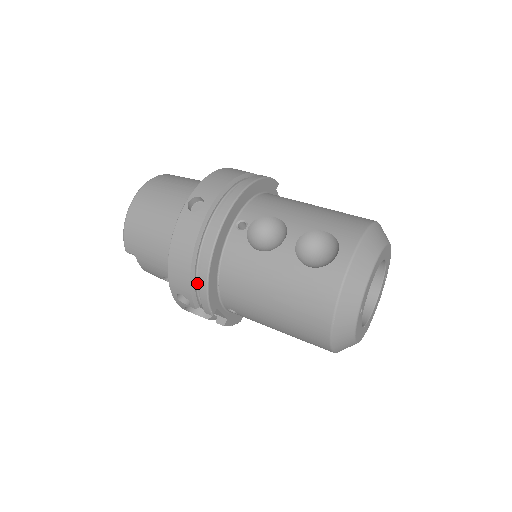
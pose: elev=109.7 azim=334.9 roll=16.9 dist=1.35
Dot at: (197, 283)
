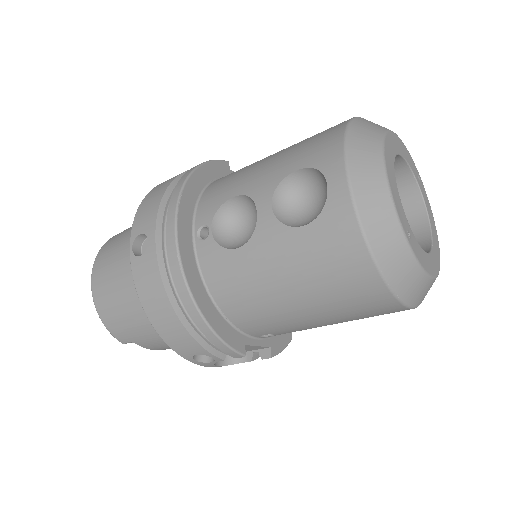
Dot at: (201, 332)
